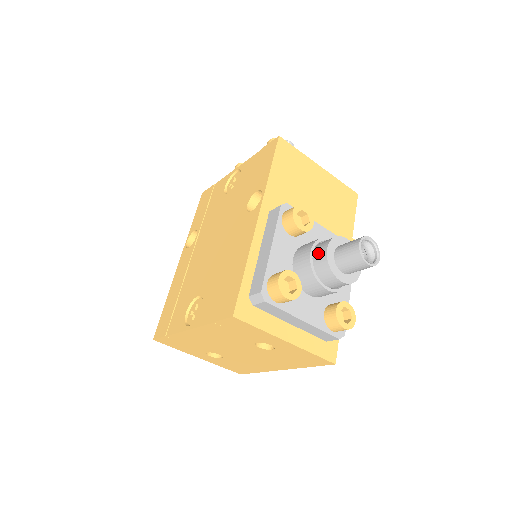
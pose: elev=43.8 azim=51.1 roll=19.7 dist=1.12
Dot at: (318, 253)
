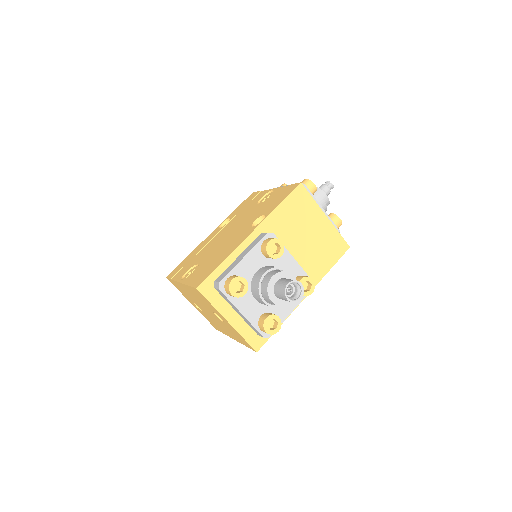
Dot at: (268, 276)
